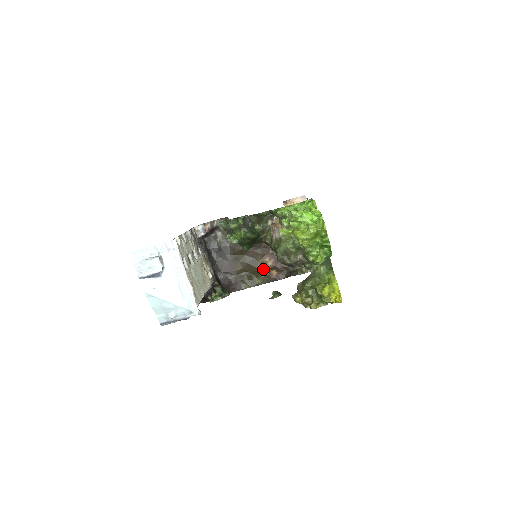
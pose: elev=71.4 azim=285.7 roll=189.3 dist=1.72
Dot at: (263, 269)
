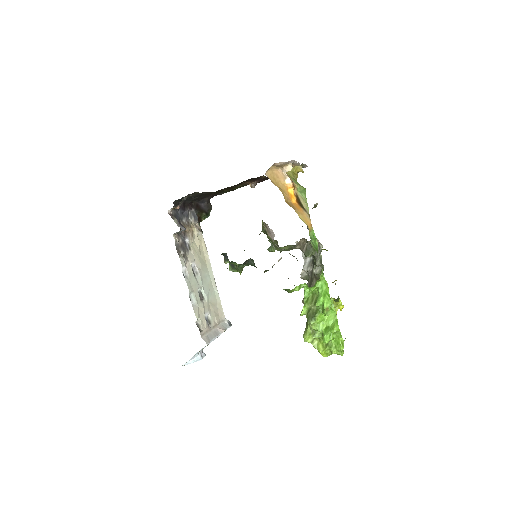
Dot at: (242, 185)
